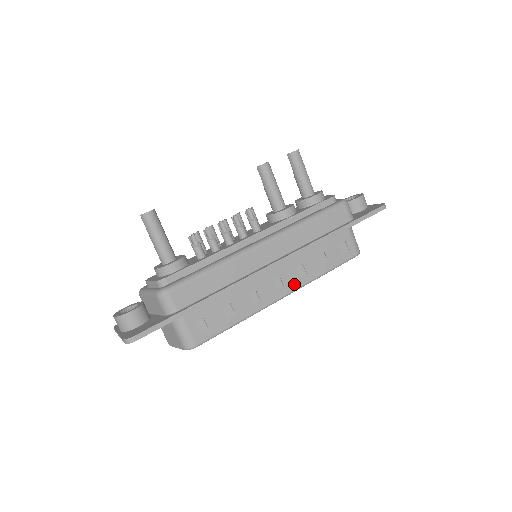
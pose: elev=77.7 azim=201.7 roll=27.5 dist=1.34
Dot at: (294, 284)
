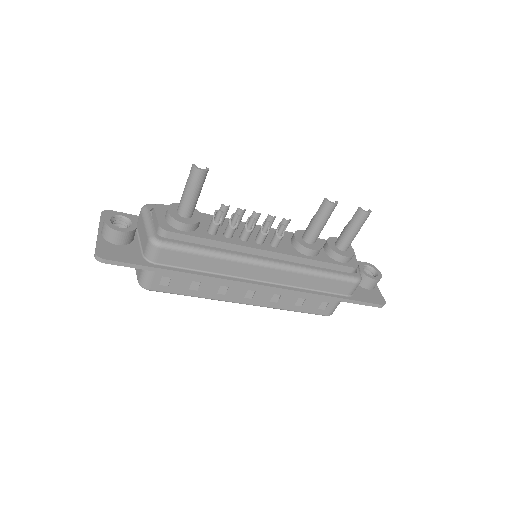
Dot at: (261, 302)
